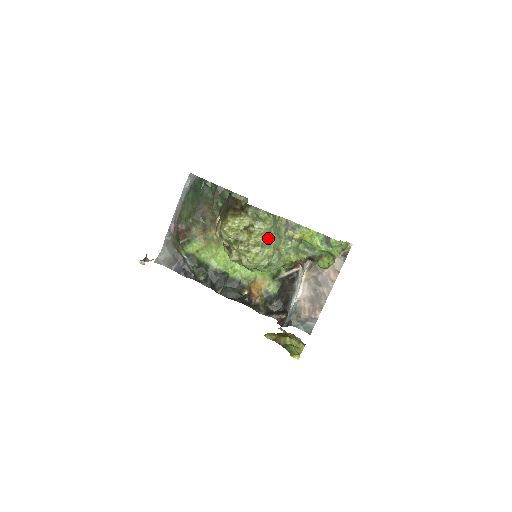
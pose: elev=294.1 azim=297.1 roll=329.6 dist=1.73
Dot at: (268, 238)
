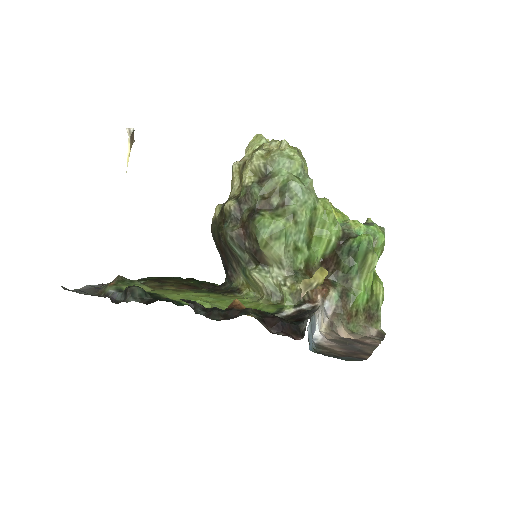
Dot at: (303, 159)
